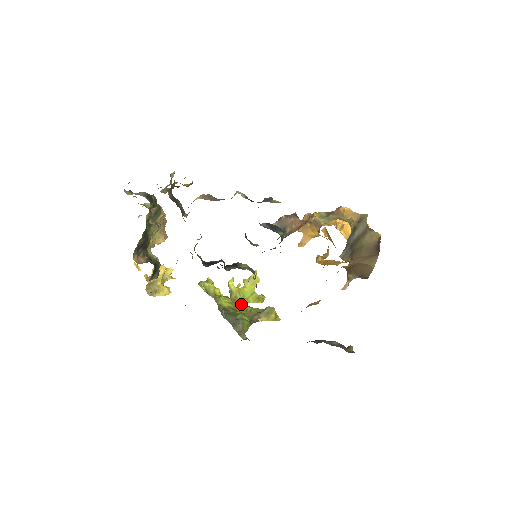
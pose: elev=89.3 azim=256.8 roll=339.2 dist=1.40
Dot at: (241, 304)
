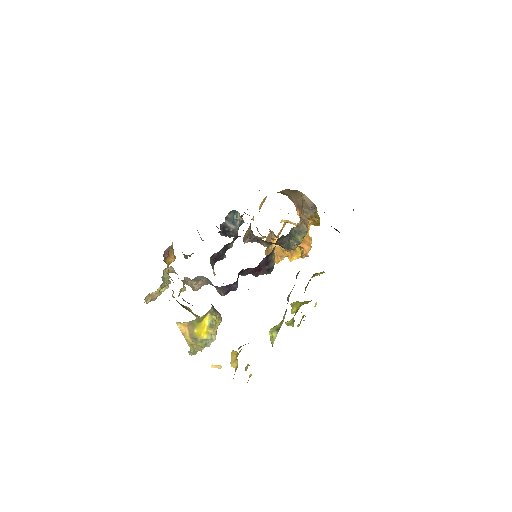
Dot at: occluded
